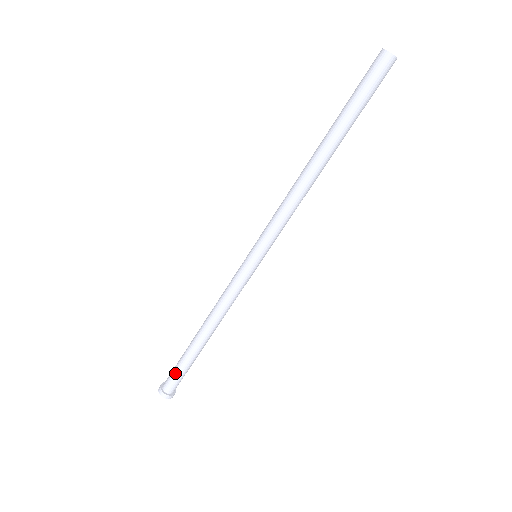
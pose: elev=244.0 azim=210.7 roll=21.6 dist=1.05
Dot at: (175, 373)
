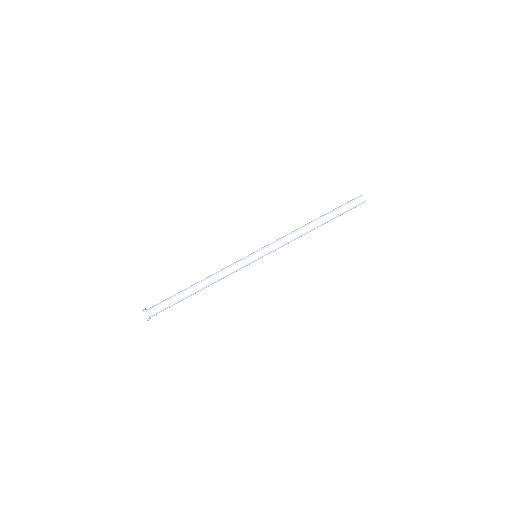
Dot at: (163, 301)
